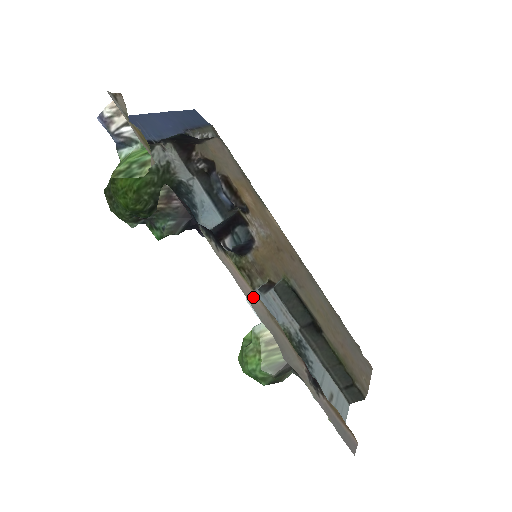
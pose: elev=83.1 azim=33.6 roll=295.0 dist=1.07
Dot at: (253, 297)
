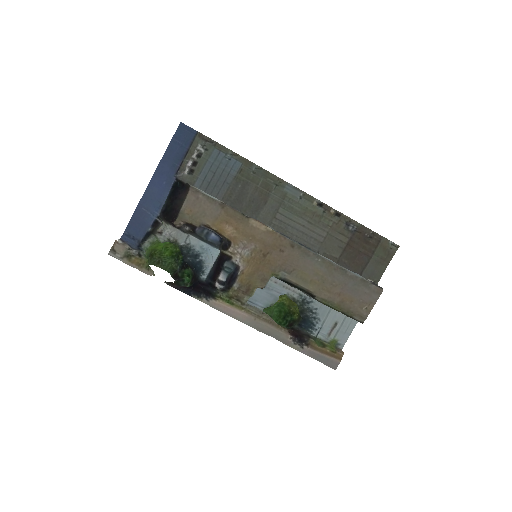
Dot at: (241, 315)
